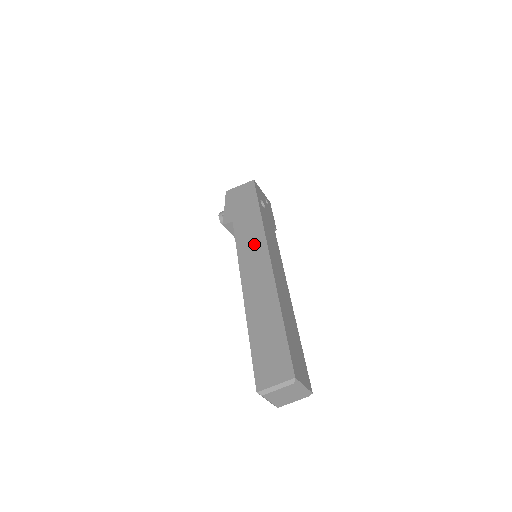
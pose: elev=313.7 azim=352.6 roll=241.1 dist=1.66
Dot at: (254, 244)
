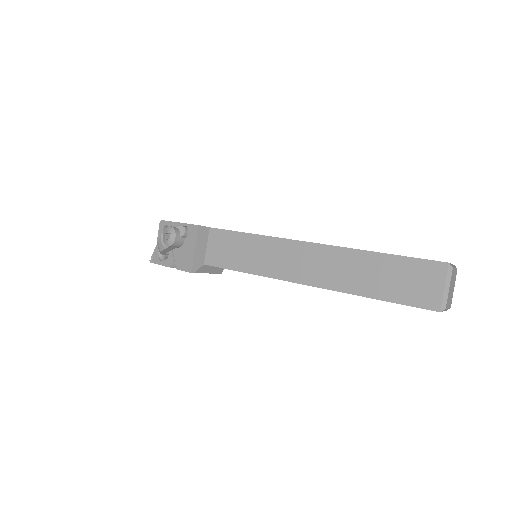
Dot at: occluded
